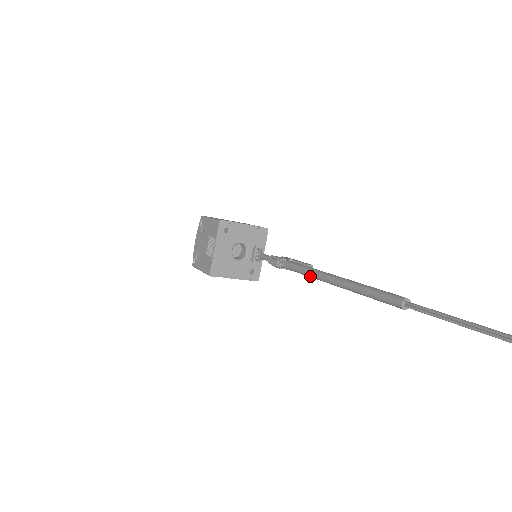
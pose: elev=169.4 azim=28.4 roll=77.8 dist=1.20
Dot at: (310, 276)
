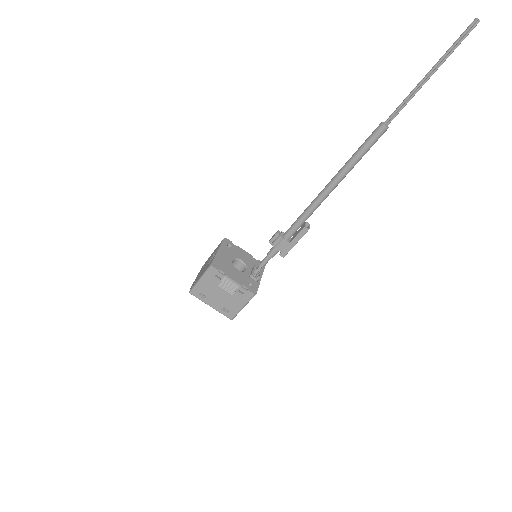
Dot at: (309, 208)
